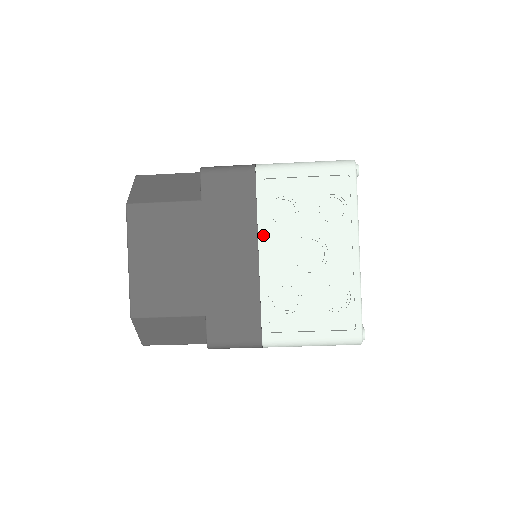
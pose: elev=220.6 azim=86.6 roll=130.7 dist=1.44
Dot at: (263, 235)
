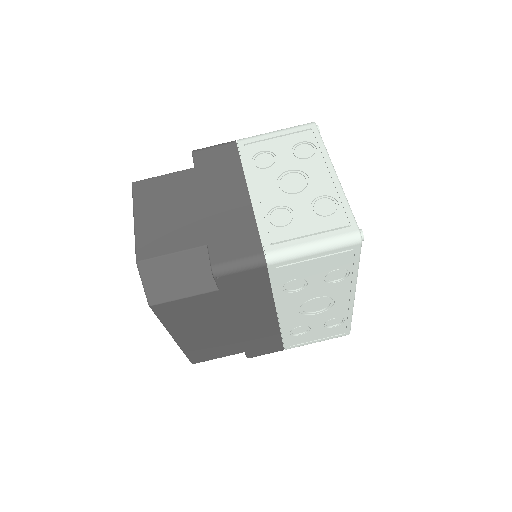
Dot at: (250, 178)
